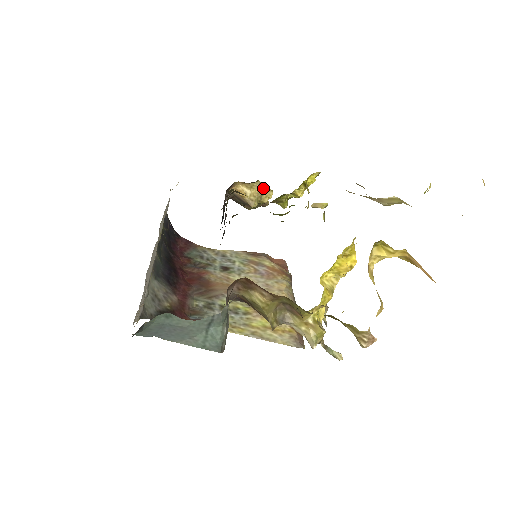
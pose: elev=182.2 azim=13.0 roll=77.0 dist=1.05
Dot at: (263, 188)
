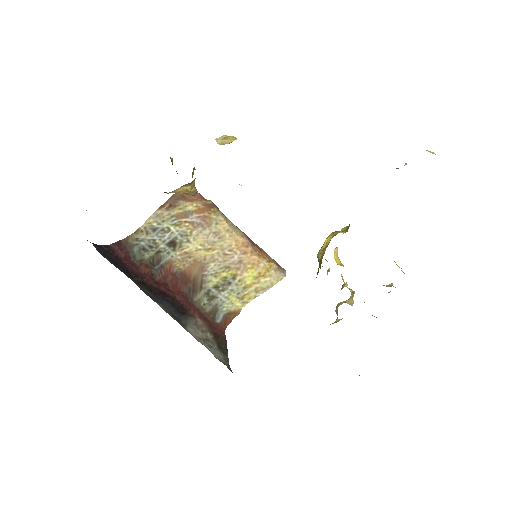
Dot at: occluded
